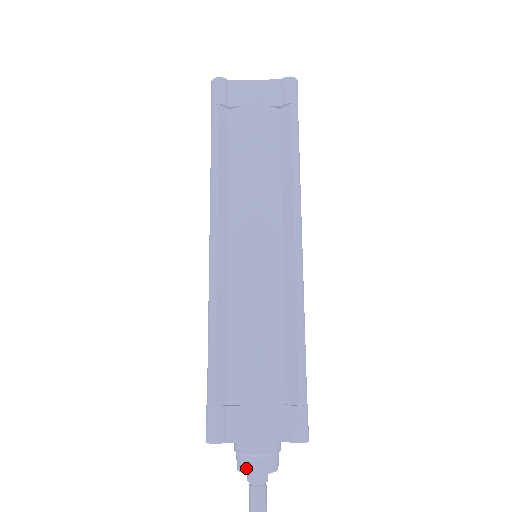
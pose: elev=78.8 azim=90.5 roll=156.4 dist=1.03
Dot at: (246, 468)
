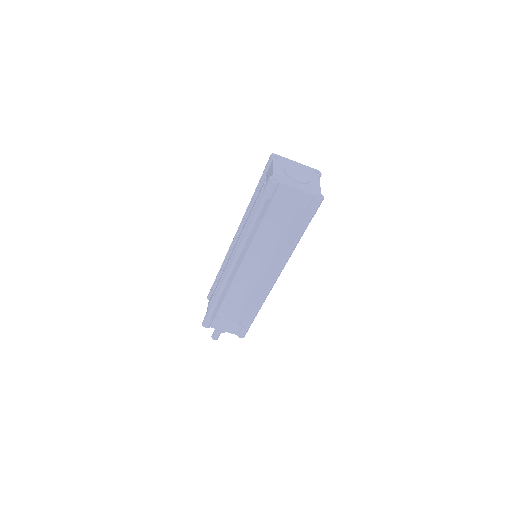
Dot at: (216, 329)
